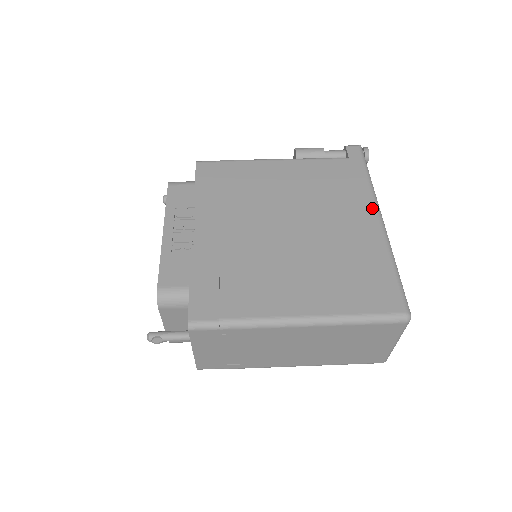
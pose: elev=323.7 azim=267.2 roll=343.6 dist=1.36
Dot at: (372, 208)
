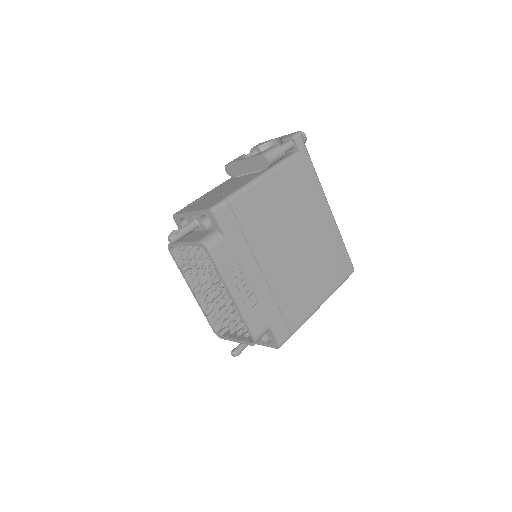
Dot at: (324, 201)
